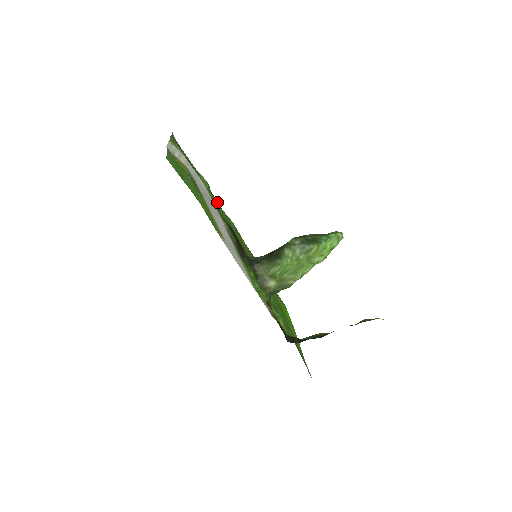
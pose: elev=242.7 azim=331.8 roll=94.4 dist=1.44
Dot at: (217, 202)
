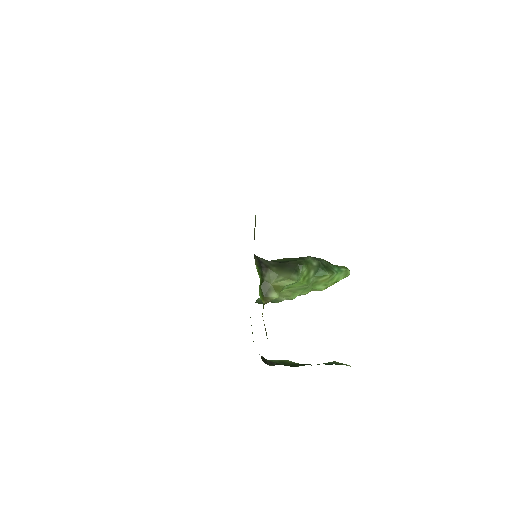
Dot at: occluded
